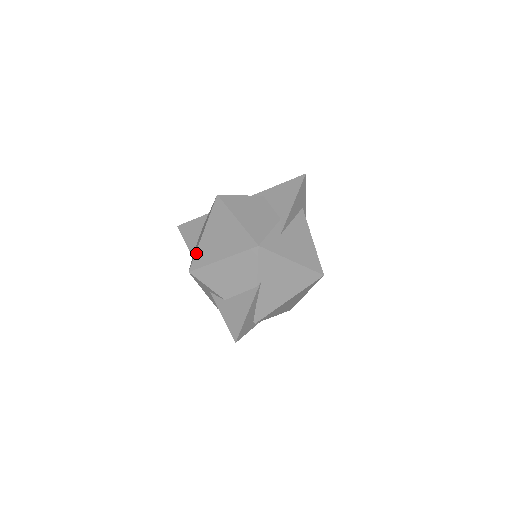
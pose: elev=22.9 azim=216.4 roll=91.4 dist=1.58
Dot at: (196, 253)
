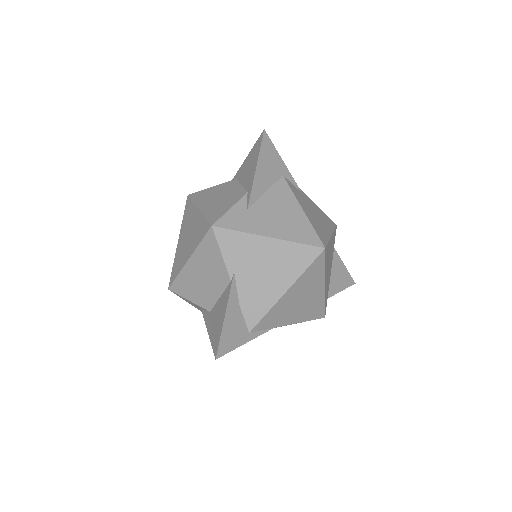
Dot at: (173, 265)
